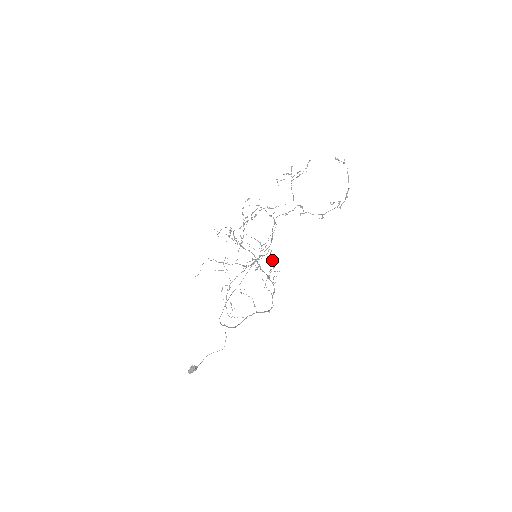
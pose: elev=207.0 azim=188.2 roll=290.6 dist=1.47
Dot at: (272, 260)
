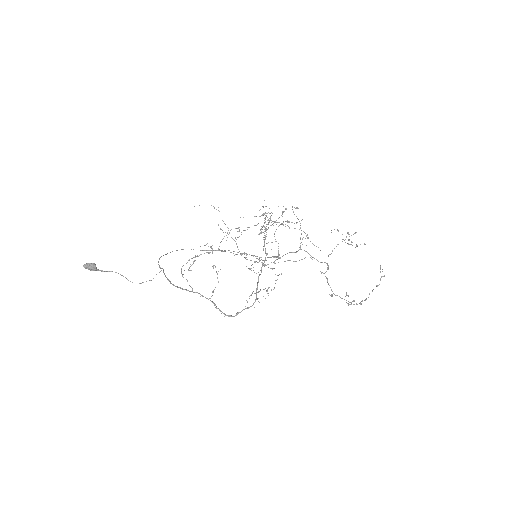
Dot at: occluded
